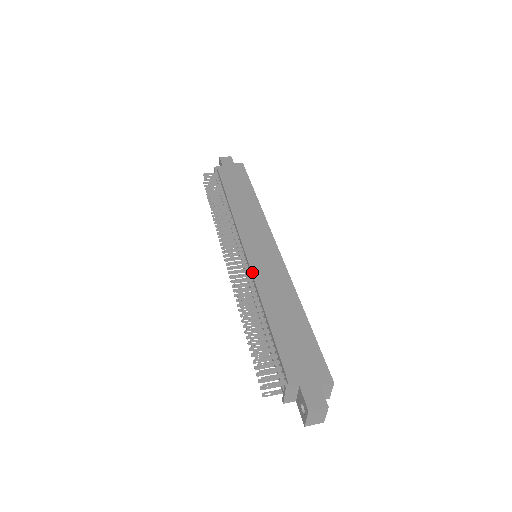
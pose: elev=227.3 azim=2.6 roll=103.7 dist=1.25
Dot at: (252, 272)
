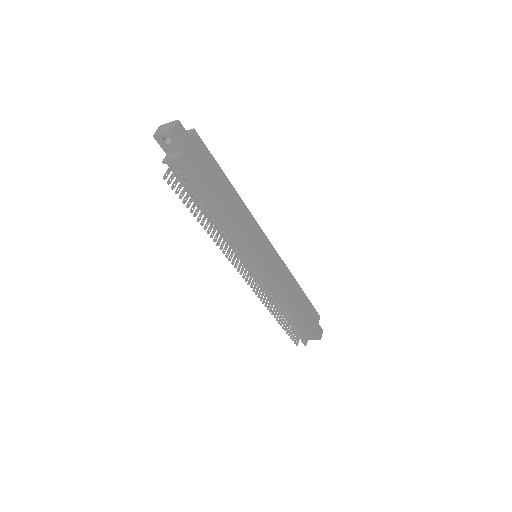
Dot at: (275, 282)
